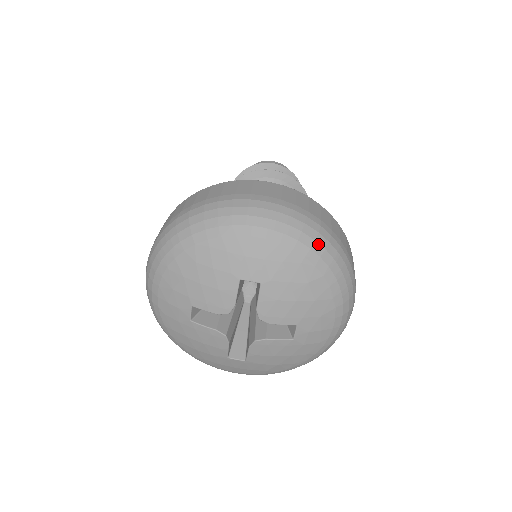
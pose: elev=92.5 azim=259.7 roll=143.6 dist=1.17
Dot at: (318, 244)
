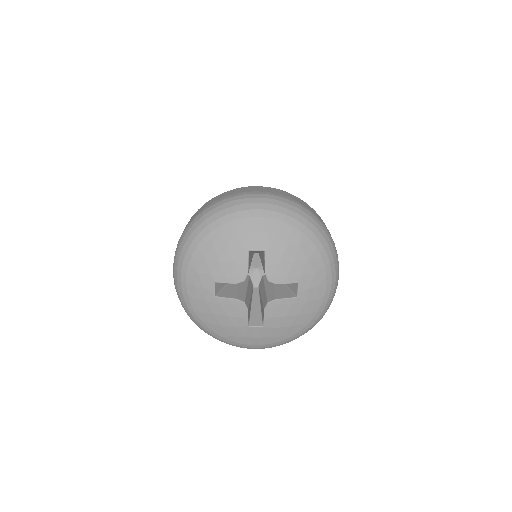
Dot at: (301, 217)
